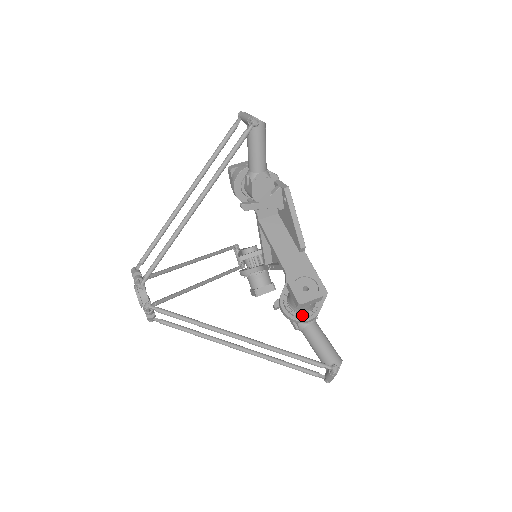
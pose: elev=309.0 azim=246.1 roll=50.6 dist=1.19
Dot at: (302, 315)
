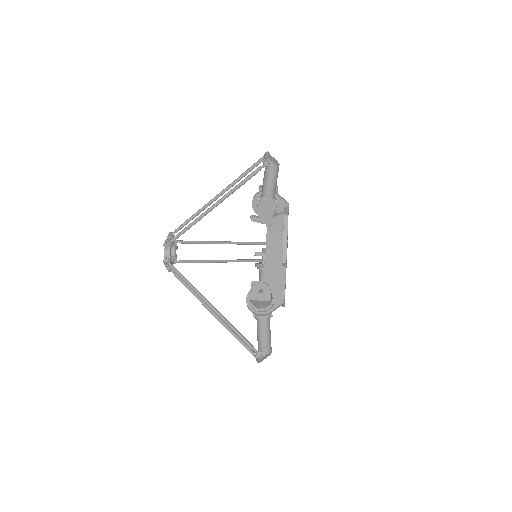
Dot at: (256, 308)
